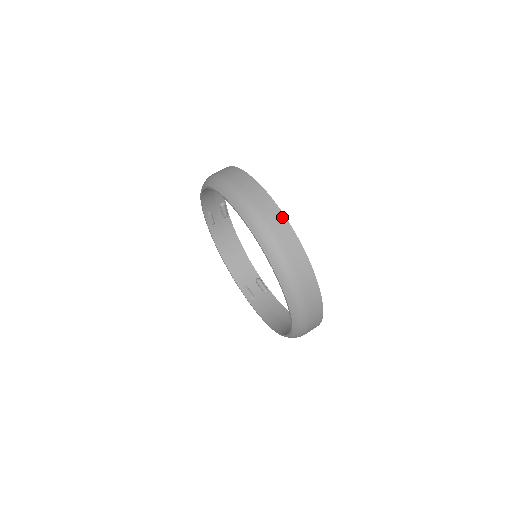
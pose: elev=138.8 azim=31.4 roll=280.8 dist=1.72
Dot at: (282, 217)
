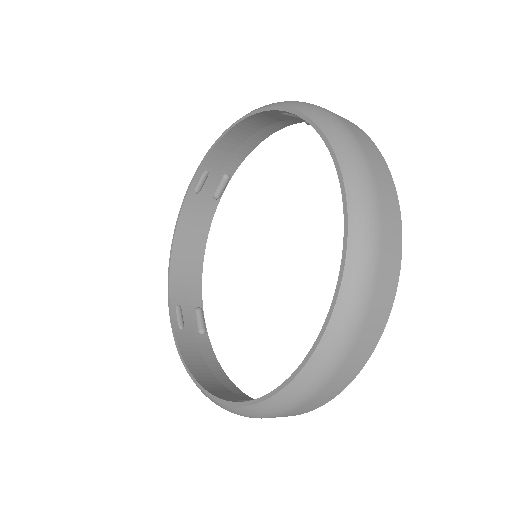
Dot at: (394, 192)
